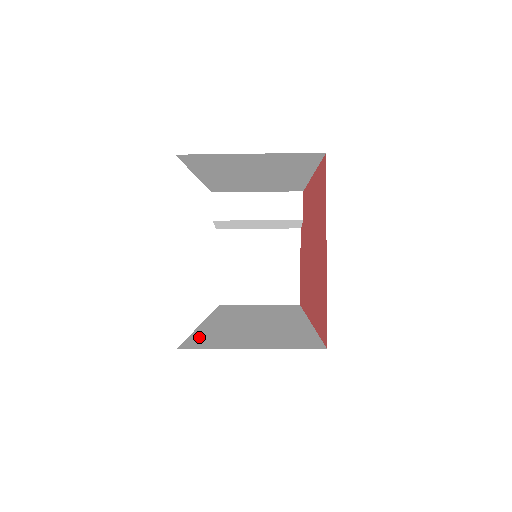
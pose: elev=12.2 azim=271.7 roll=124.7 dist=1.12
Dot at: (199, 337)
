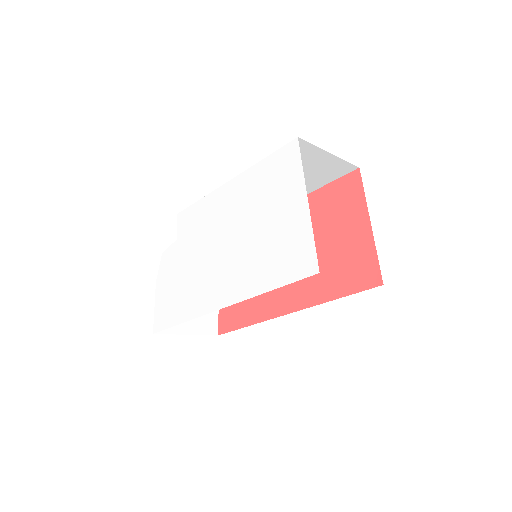
Dot at: occluded
